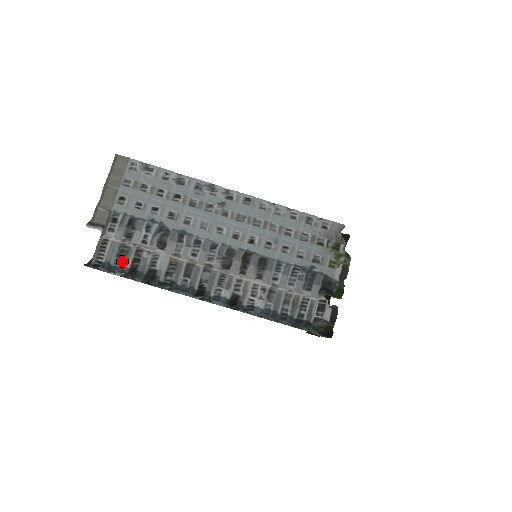
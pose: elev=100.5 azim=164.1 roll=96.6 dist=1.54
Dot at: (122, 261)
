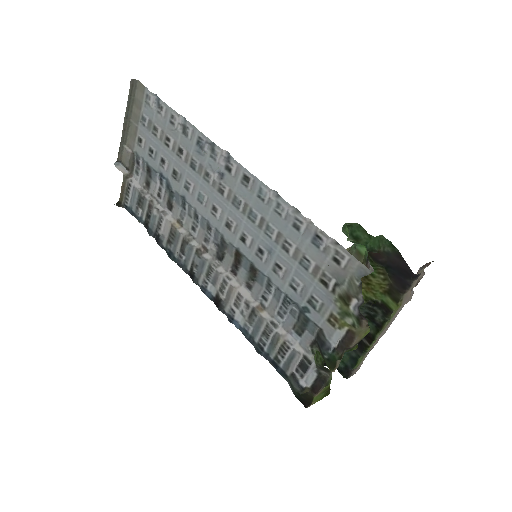
Dot at: (140, 211)
